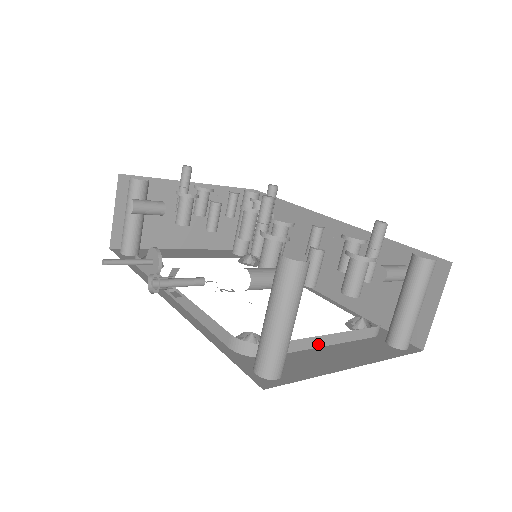
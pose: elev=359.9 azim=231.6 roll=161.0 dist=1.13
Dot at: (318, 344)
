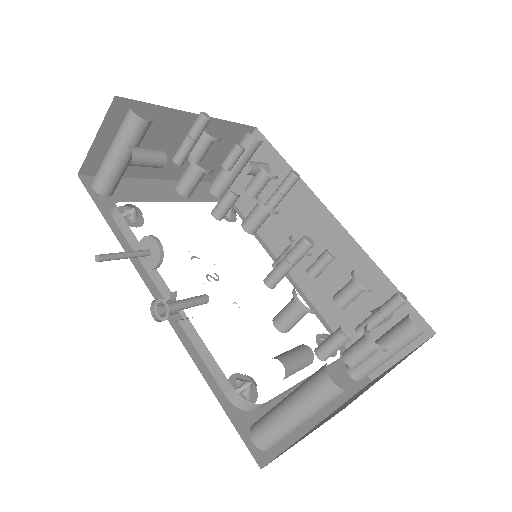
Dot at: (299, 384)
